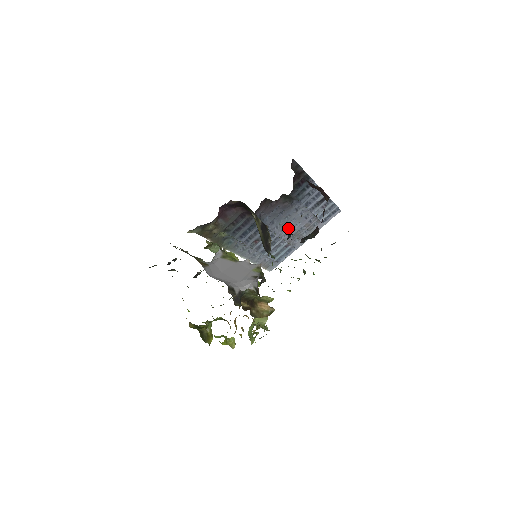
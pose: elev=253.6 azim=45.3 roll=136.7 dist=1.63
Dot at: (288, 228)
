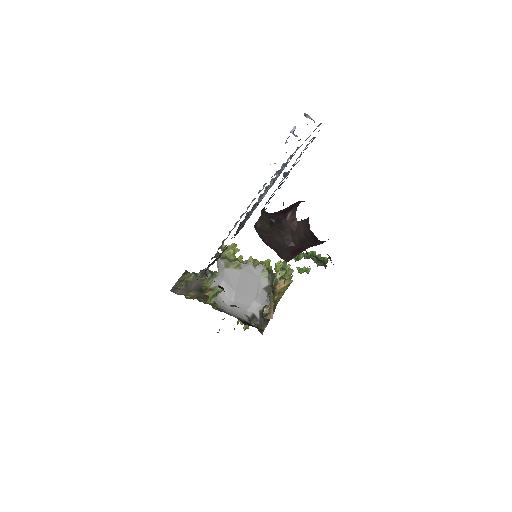
Dot at: occluded
